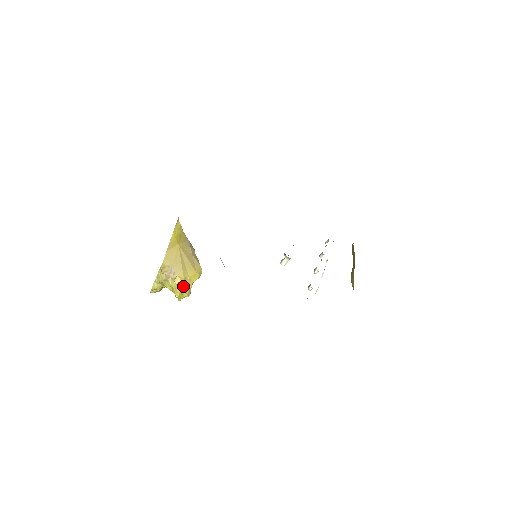
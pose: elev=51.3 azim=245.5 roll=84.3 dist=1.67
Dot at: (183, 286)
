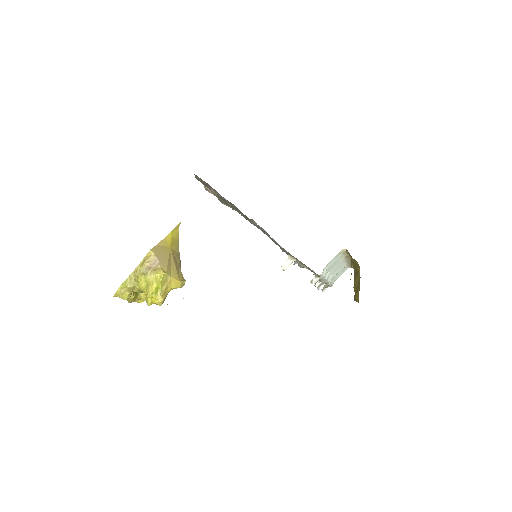
Dot at: (162, 282)
